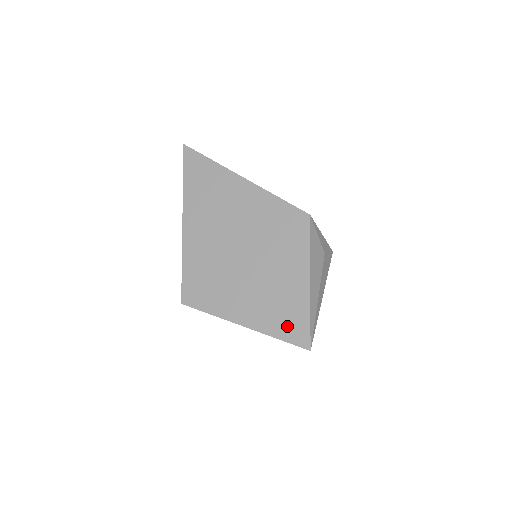
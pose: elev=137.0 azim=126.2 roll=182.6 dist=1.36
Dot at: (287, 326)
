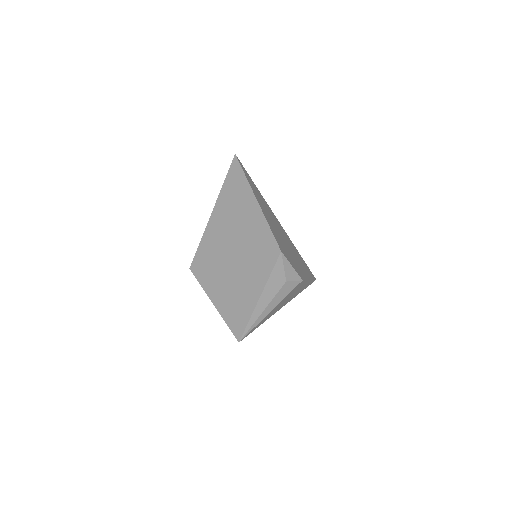
Dot at: (234, 319)
